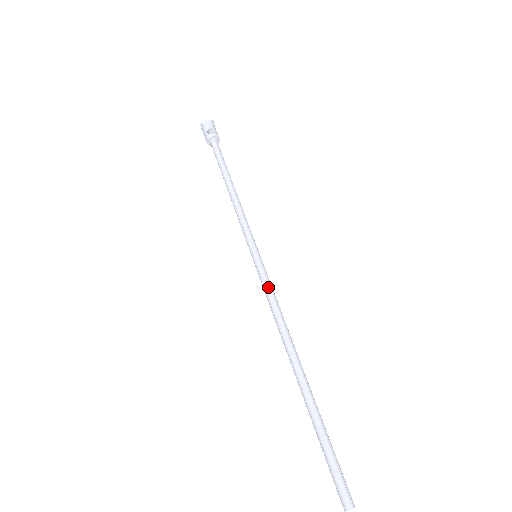
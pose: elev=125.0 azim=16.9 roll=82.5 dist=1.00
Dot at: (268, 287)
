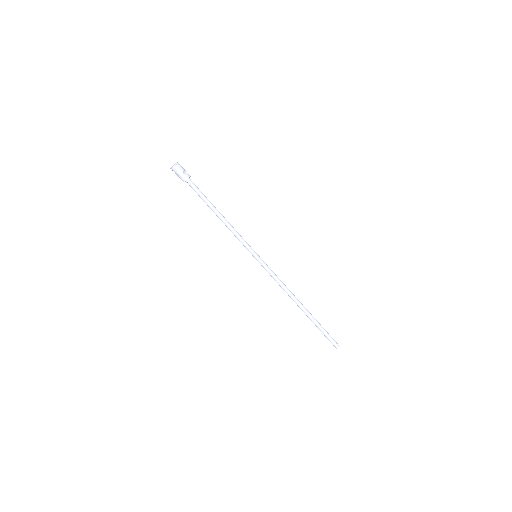
Dot at: (272, 272)
